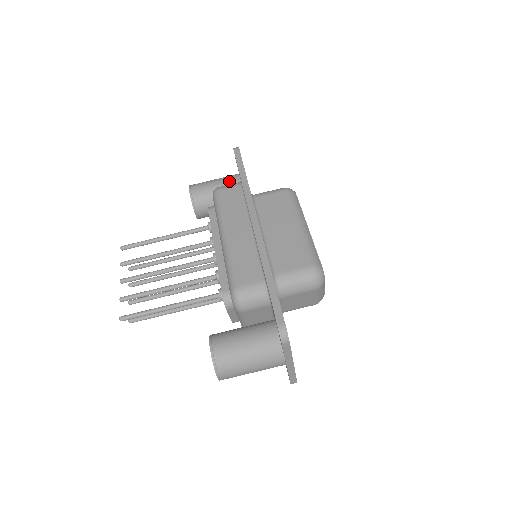
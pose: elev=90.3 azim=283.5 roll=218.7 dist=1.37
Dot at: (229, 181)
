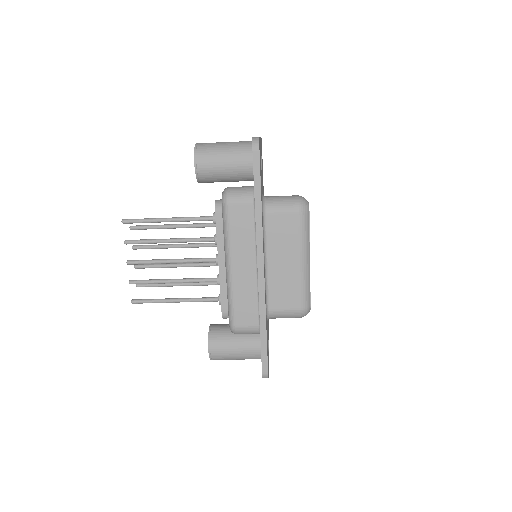
Dot at: (241, 164)
